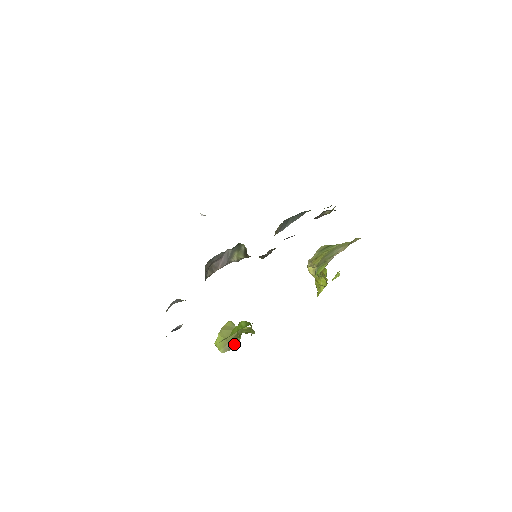
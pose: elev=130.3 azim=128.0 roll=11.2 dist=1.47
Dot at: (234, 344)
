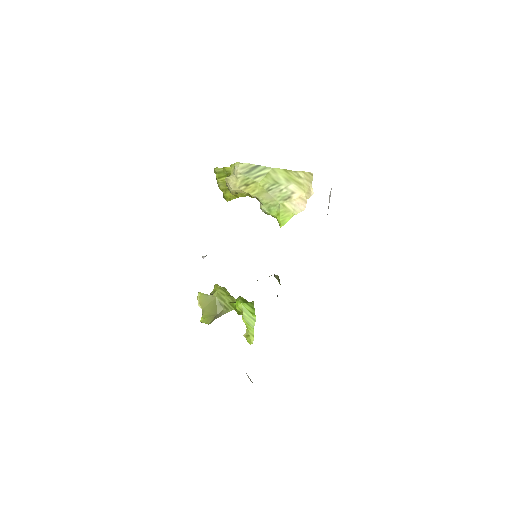
Dot at: (222, 313)
